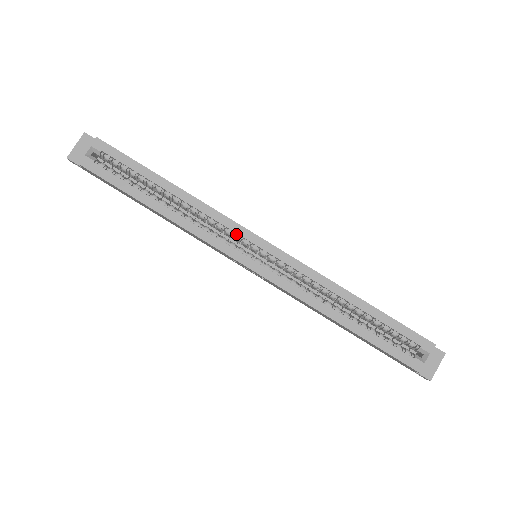
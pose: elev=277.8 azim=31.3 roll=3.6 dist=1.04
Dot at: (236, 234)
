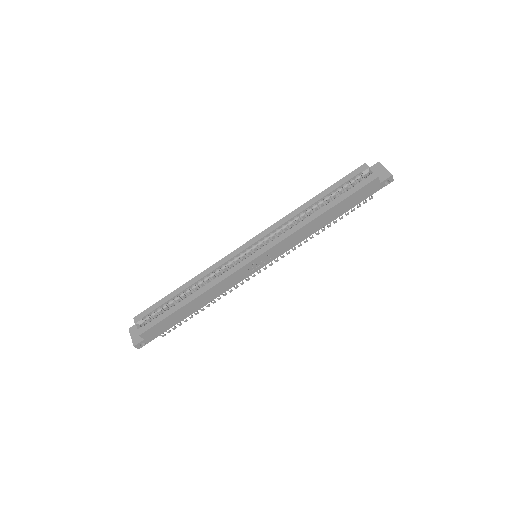
Dot at: (234, 259)
